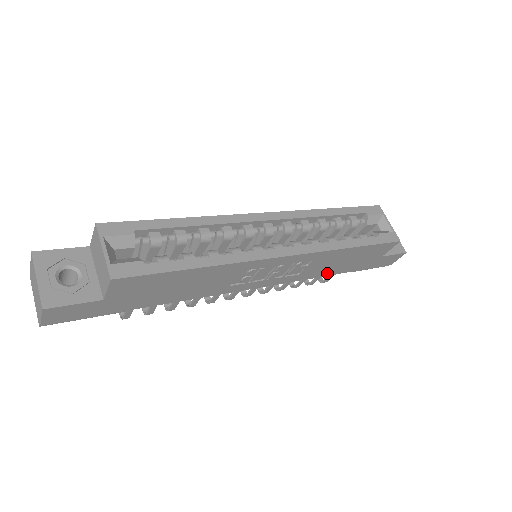
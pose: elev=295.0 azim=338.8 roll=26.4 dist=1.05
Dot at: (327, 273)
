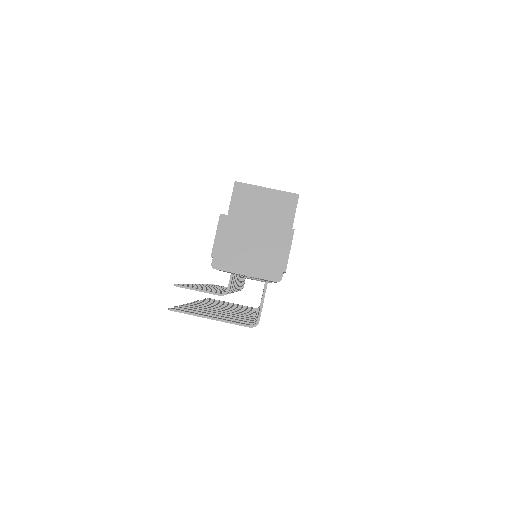
Dot at: occluded
